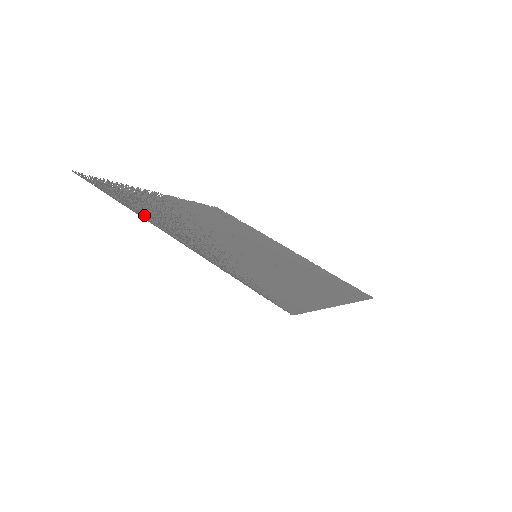
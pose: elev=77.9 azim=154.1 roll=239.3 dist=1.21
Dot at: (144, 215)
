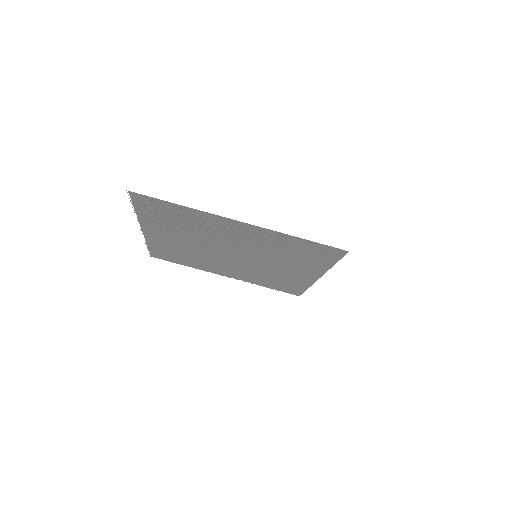
Dot at: (210, 216)
